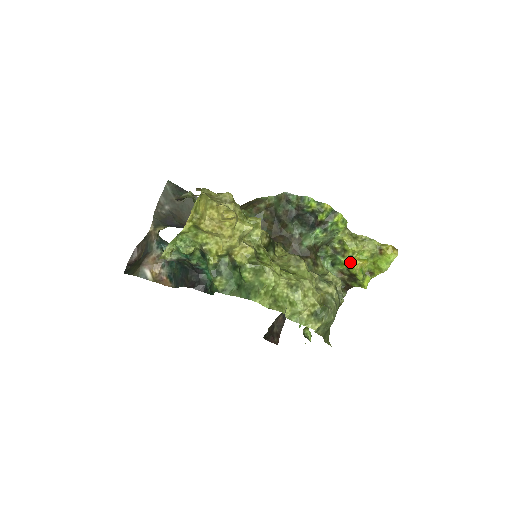
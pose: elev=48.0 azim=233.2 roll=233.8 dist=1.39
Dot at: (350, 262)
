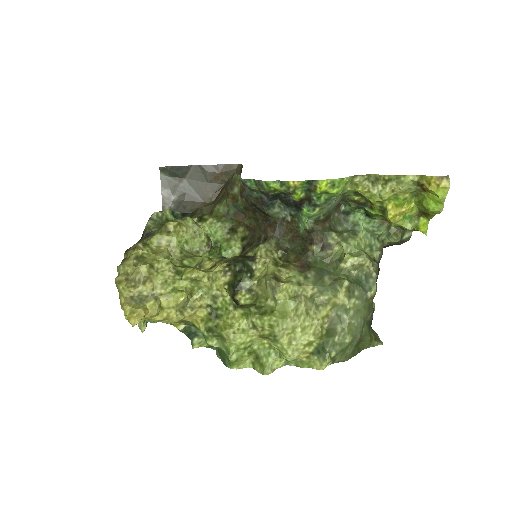
Dot at: (383, 215)
